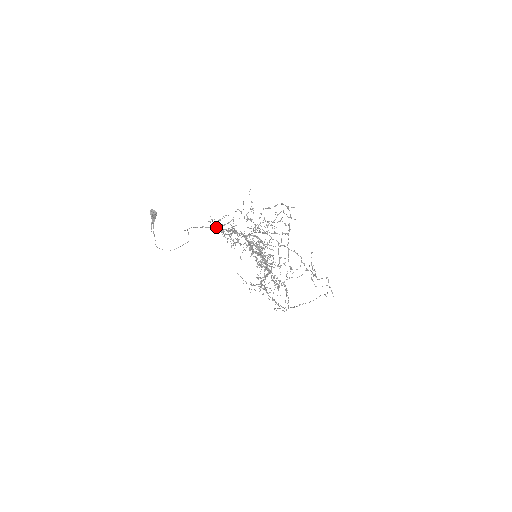
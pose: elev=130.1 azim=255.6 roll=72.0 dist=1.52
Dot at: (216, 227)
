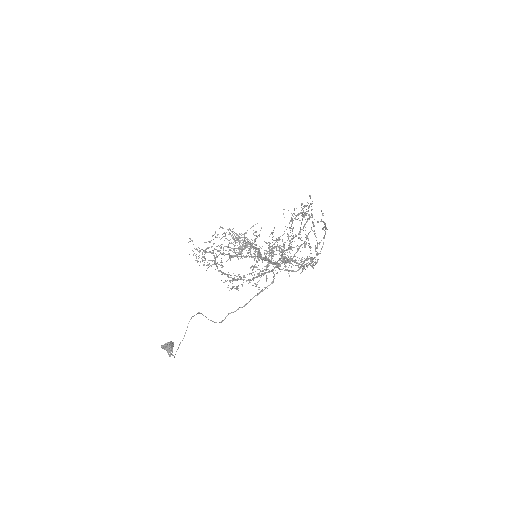
Dot at: (242, 286)
